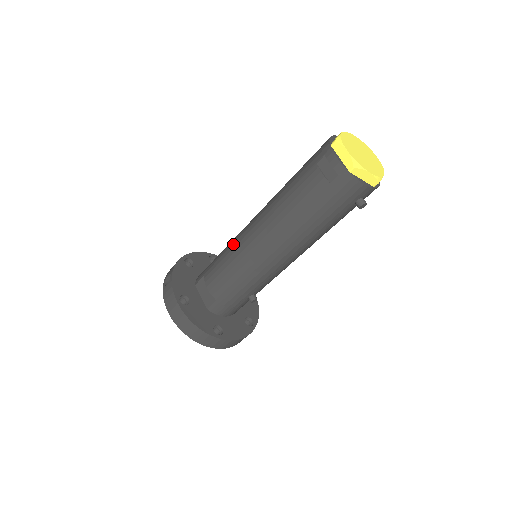
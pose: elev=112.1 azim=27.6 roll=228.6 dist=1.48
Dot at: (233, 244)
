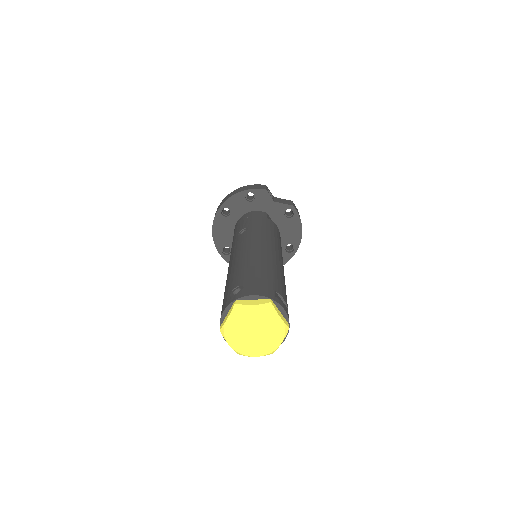
Dot at: occluded
